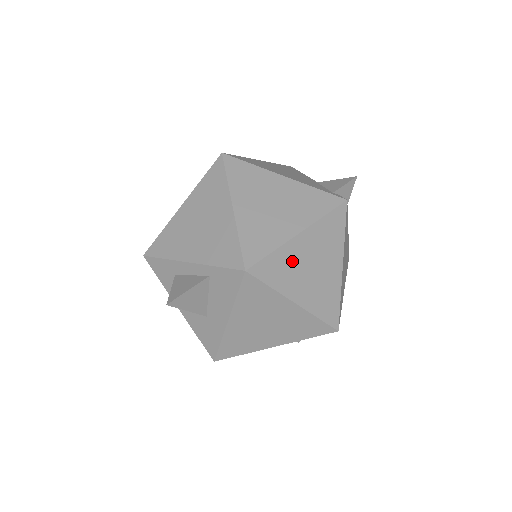
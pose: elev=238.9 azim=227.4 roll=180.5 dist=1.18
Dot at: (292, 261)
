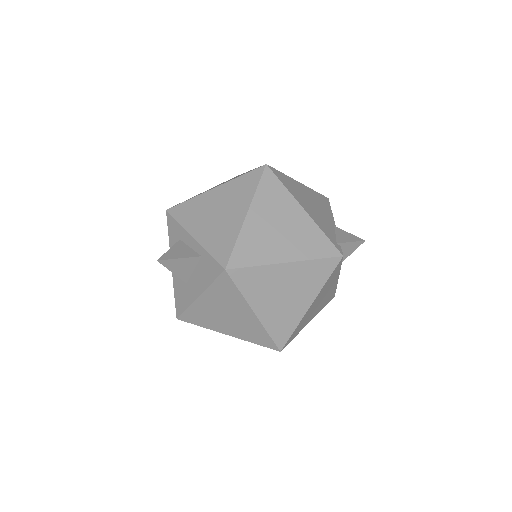
Dot at: (269, 281)
